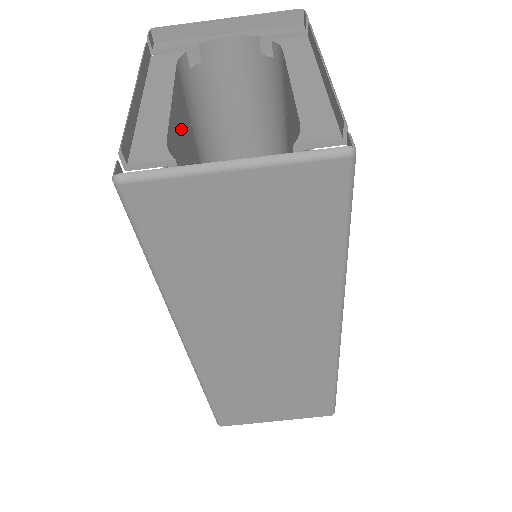
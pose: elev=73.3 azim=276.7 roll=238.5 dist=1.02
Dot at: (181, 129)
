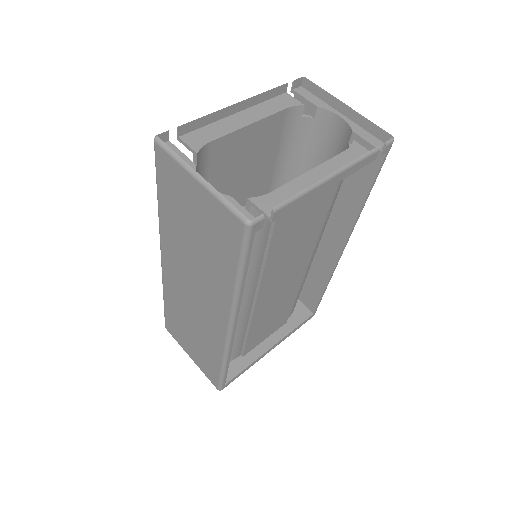
Dot at: (251, 144)
